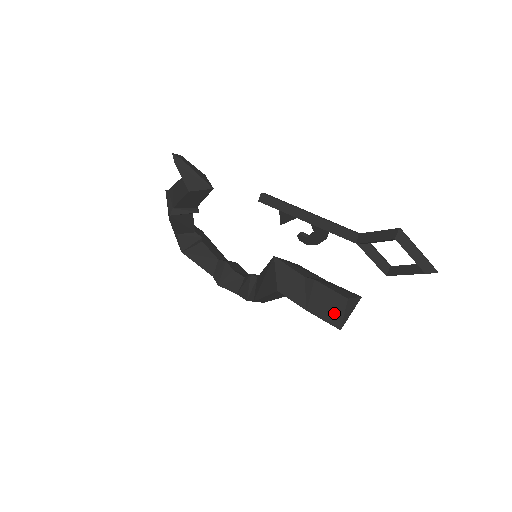
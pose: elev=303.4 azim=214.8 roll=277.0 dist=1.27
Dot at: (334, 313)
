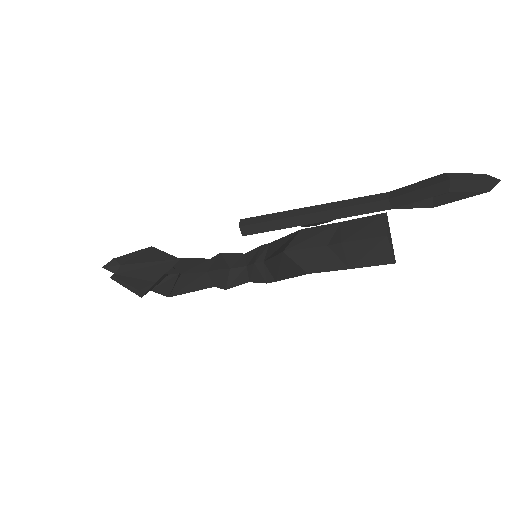
Dot at: (380, 255)
